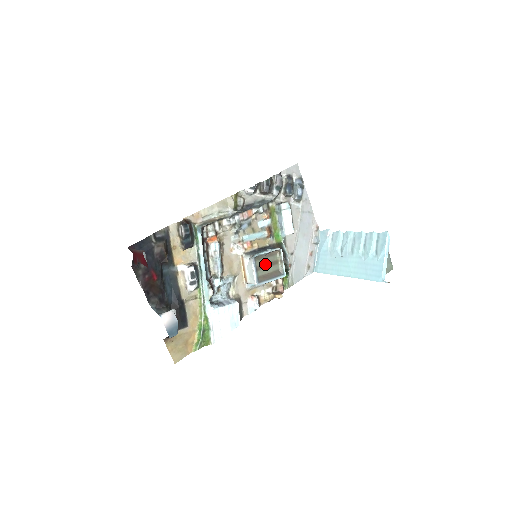
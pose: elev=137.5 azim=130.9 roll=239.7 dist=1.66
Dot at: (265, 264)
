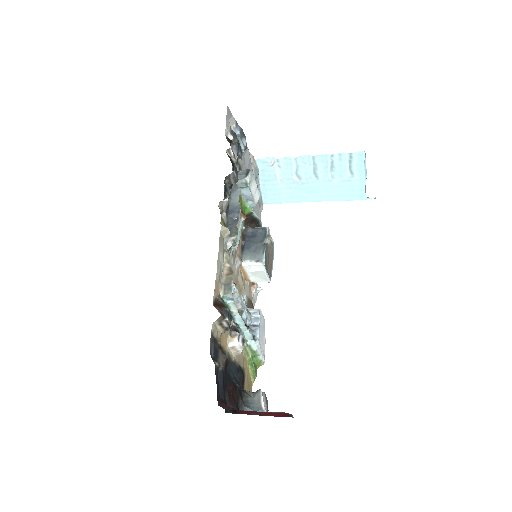
Dot at: (265, 255)
